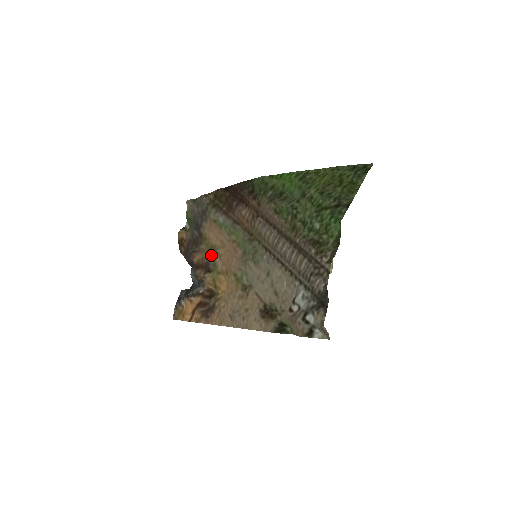
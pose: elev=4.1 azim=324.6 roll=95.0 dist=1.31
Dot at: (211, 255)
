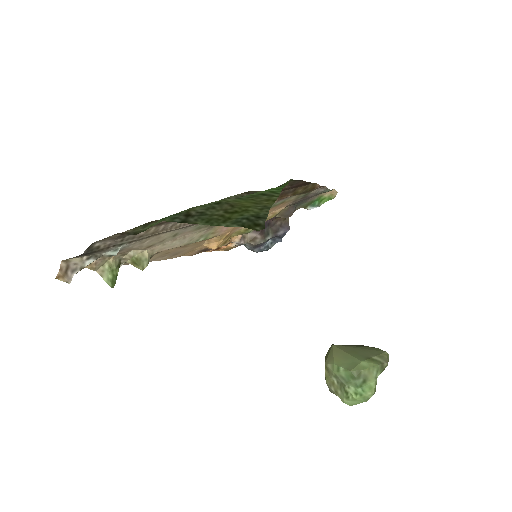
Dot at: occluded
